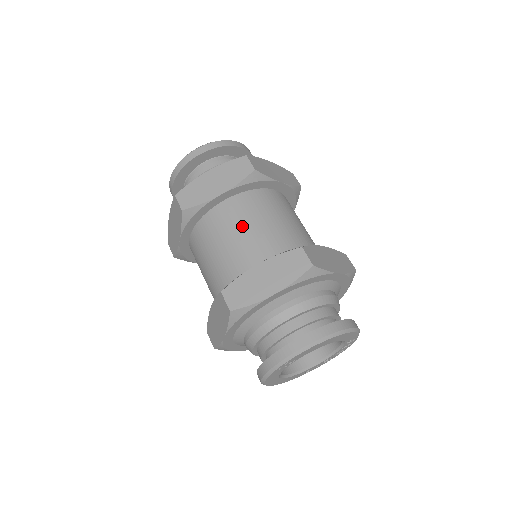
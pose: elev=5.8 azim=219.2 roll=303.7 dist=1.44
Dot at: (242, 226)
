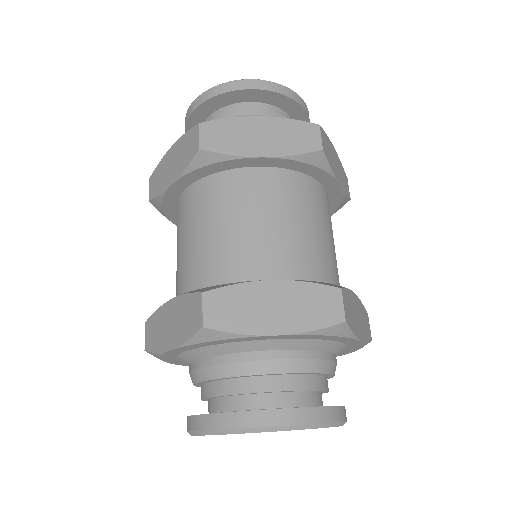
Dot at: (188, 232)
